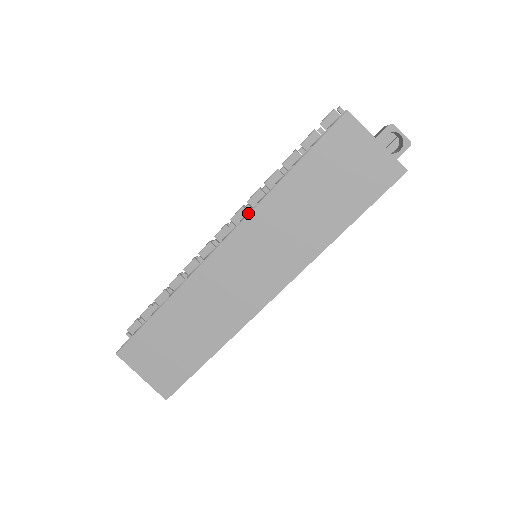
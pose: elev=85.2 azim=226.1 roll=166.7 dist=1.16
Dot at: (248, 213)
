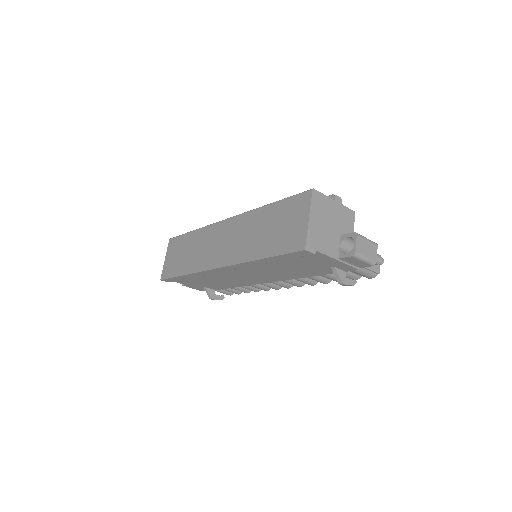
Dot at: (245, 212)
